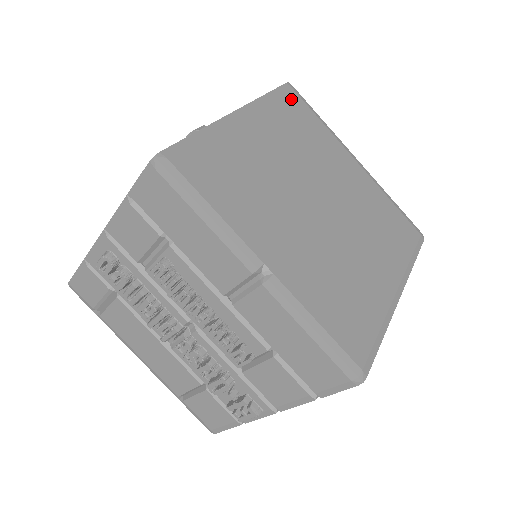
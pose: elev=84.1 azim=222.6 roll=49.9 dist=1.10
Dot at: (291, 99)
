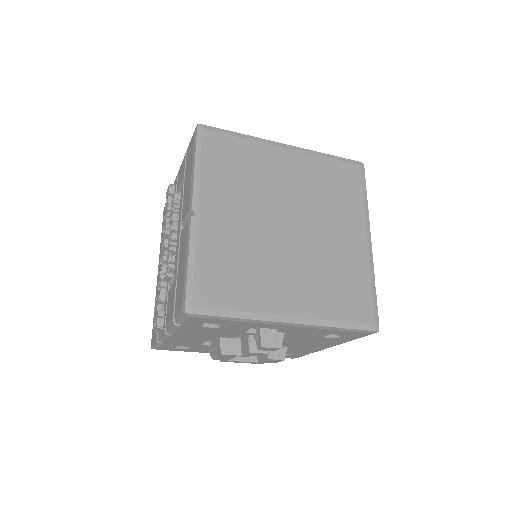
Dot at: (349, 170)
